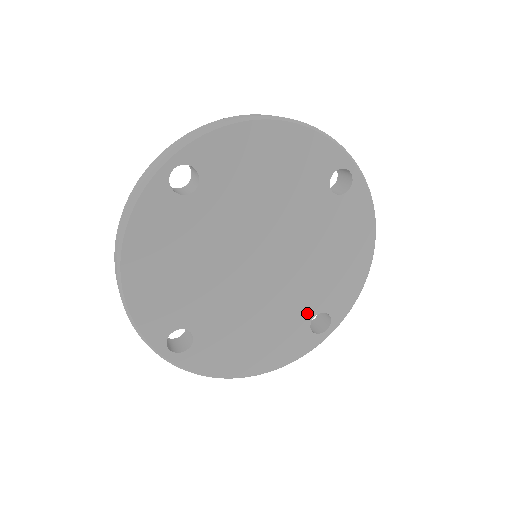
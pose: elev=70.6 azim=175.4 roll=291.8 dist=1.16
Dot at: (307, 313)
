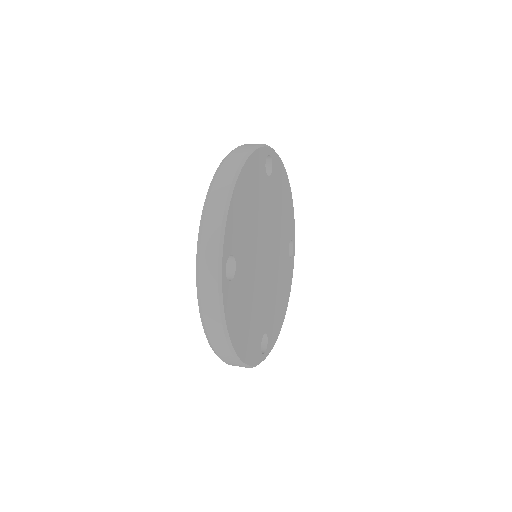
Dot at: (286, 253)
